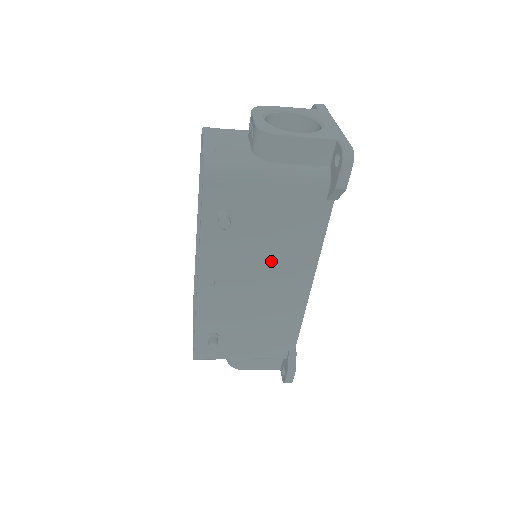
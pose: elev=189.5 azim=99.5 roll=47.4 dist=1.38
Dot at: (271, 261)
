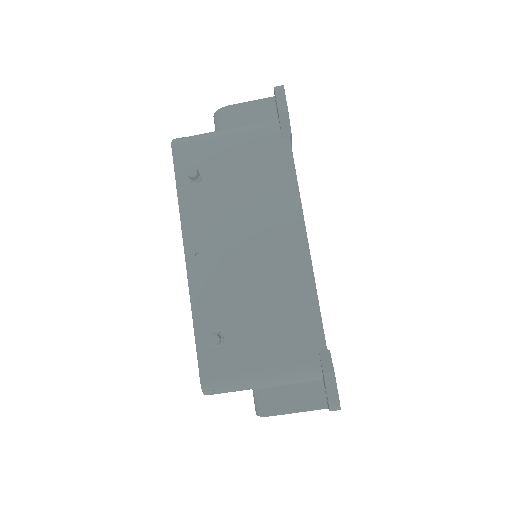
Dot at: (253, 216)
